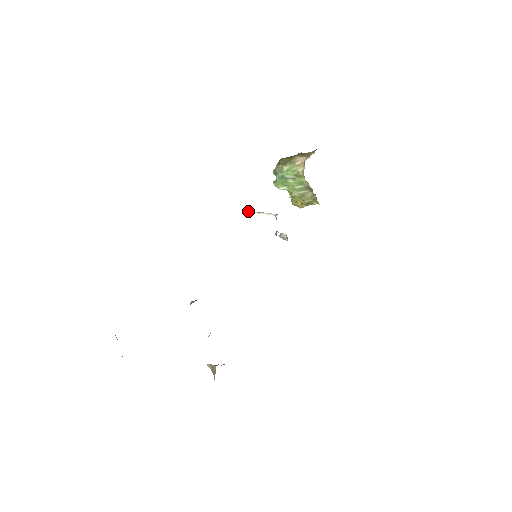
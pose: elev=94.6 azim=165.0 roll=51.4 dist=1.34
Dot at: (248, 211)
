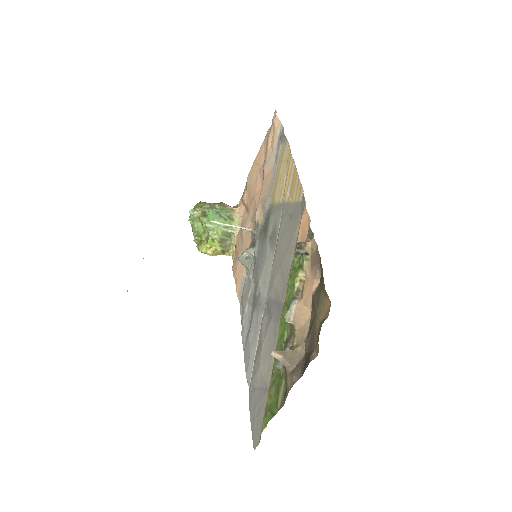
Dot at: (214, 221)
